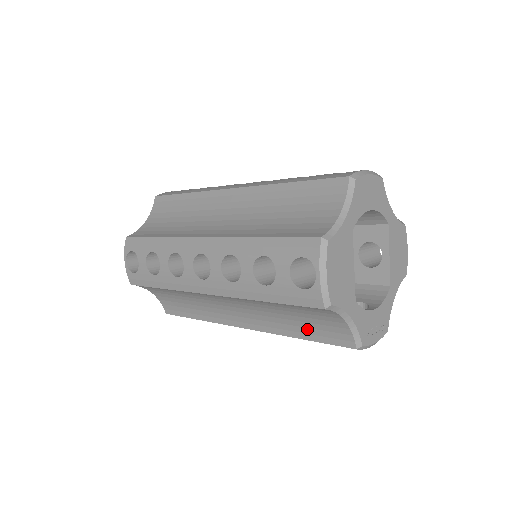
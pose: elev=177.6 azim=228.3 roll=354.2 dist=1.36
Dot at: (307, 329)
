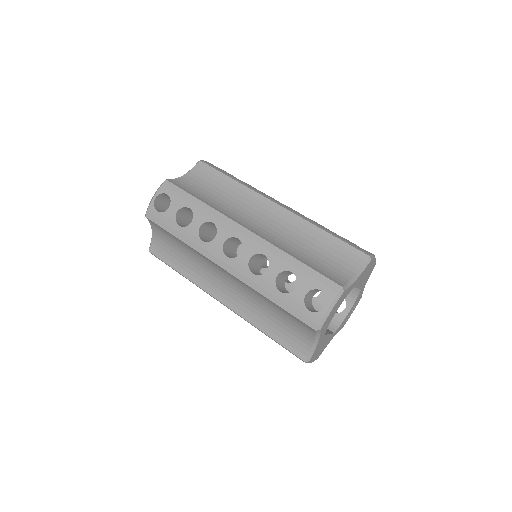
Dot at: occluded
